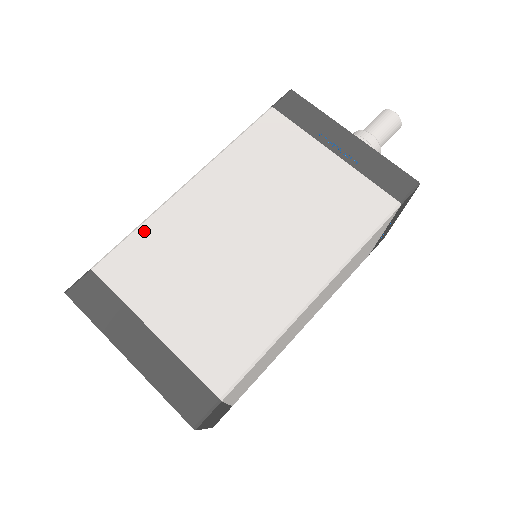
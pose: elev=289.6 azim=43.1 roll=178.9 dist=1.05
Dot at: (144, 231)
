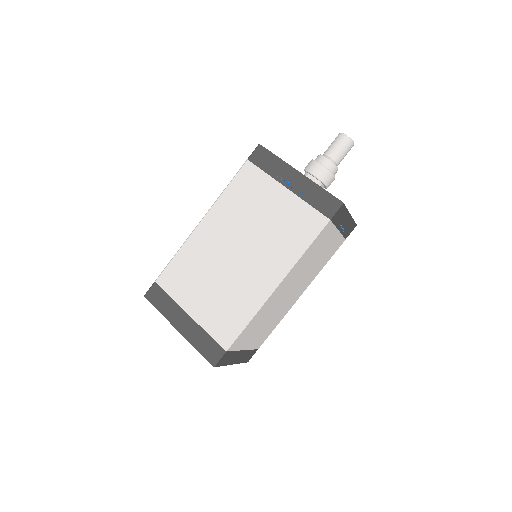
Dot at: (179, 256)
